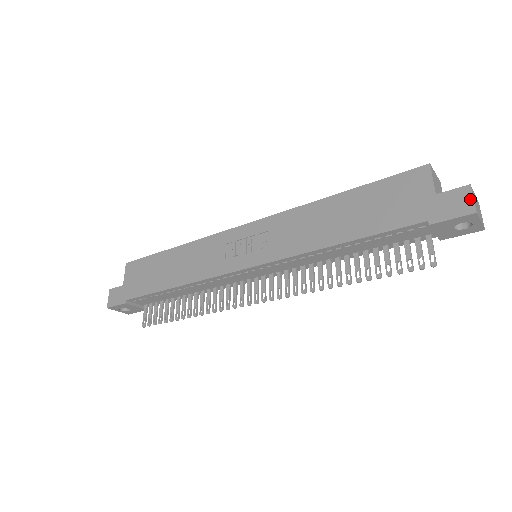
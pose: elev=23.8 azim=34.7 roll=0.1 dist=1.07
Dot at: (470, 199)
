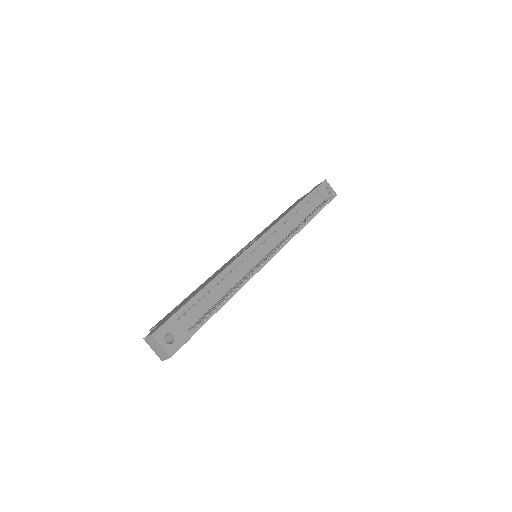
Dot at: occluded
